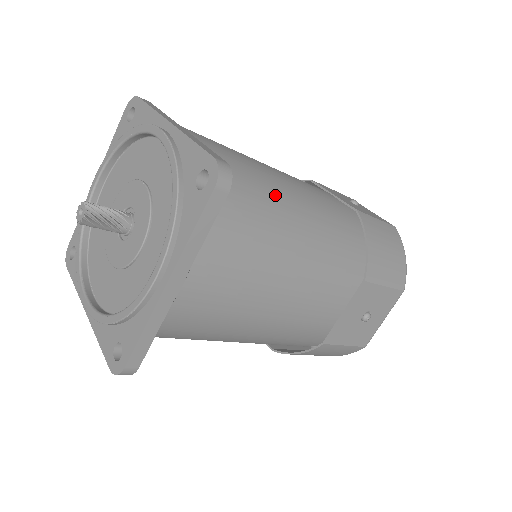
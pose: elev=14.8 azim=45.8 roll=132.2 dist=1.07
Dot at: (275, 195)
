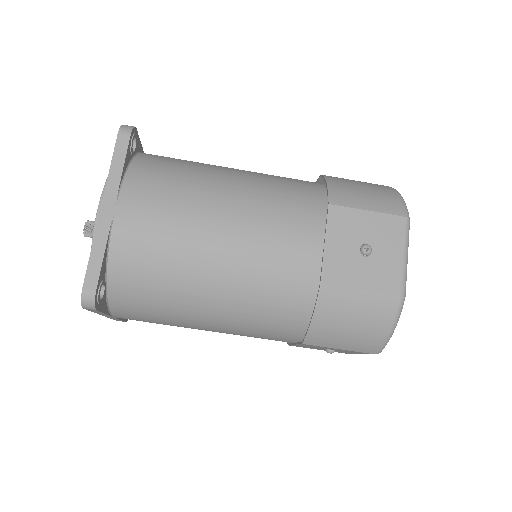
Dot at: (211, 166)
